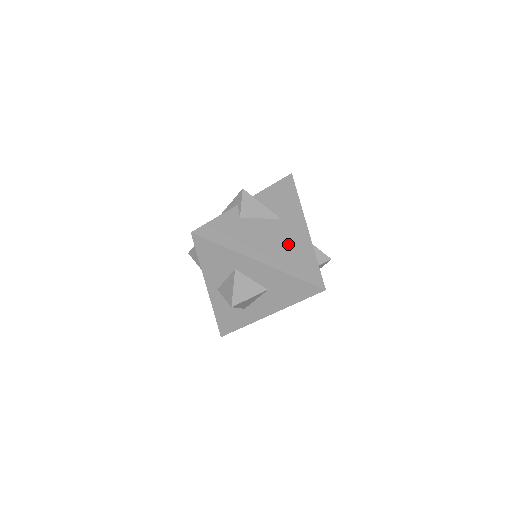
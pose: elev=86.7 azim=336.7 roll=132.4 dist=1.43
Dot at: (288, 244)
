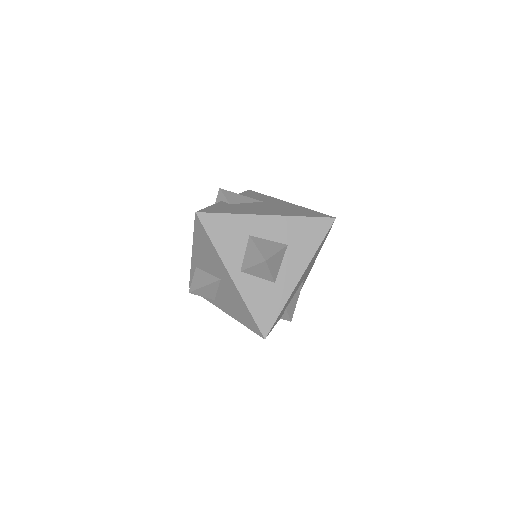
Dot at: (282, 208)
